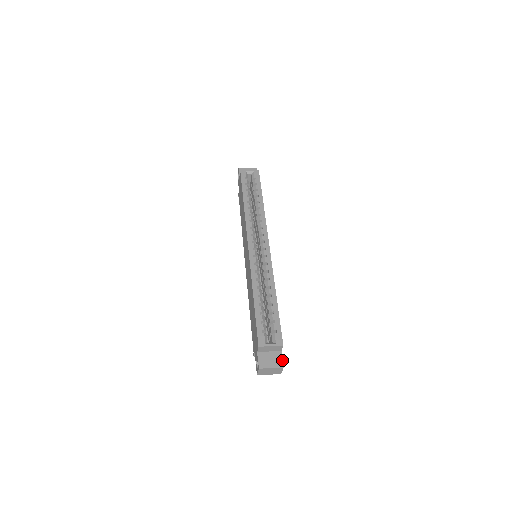
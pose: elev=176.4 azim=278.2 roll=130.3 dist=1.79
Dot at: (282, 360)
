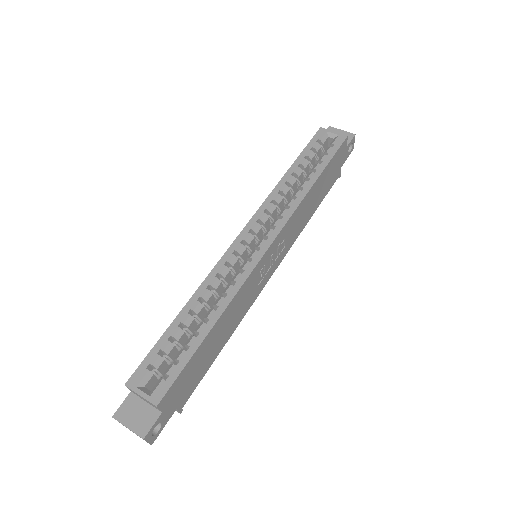
Dot at: (151, 426)
